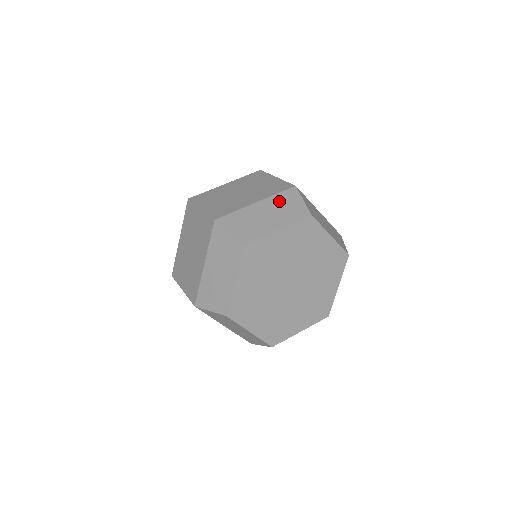
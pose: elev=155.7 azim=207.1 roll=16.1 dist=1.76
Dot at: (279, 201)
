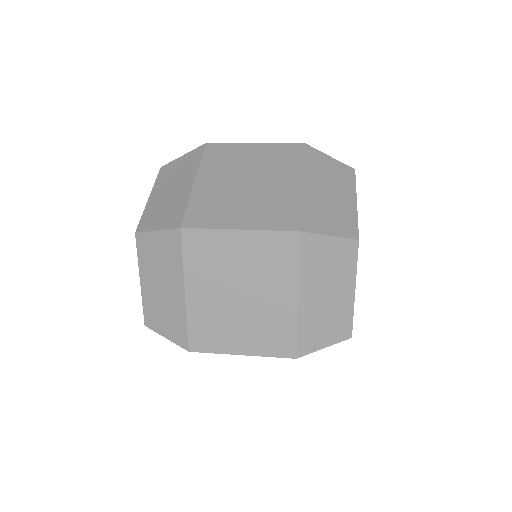
Dot at: occluded
